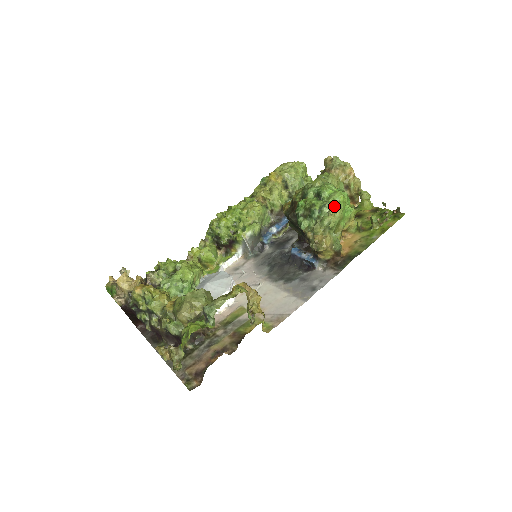
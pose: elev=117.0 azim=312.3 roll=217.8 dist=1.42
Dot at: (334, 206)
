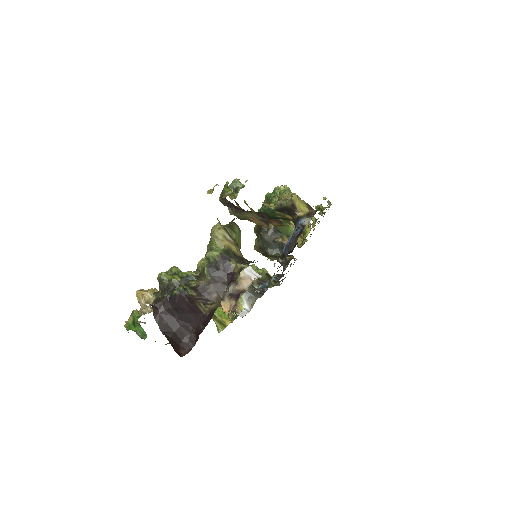
Dot at: occluded
